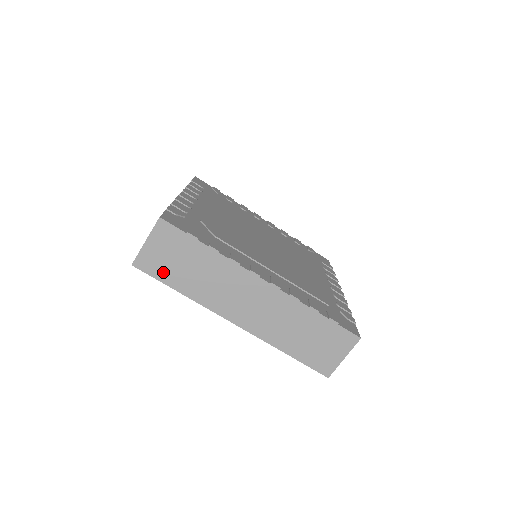
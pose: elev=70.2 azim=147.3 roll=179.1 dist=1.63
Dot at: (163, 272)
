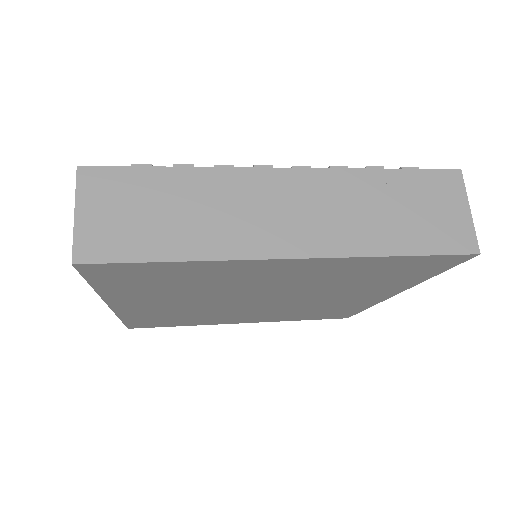
Dot at: (130, 244)
